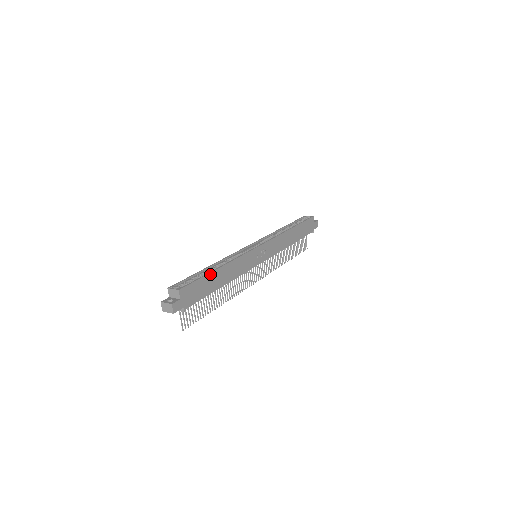
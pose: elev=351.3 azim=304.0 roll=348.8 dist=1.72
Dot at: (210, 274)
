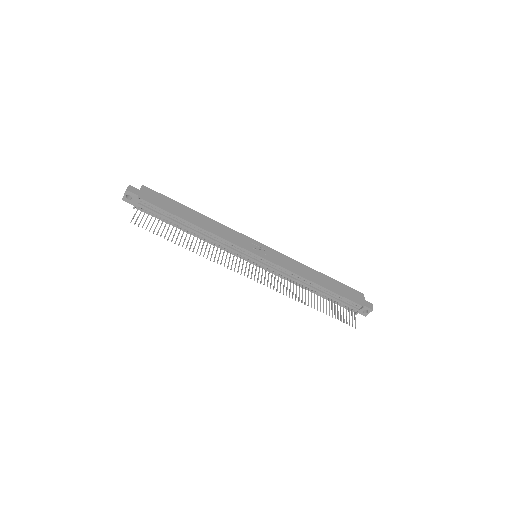
Dot at: (183, 206)
